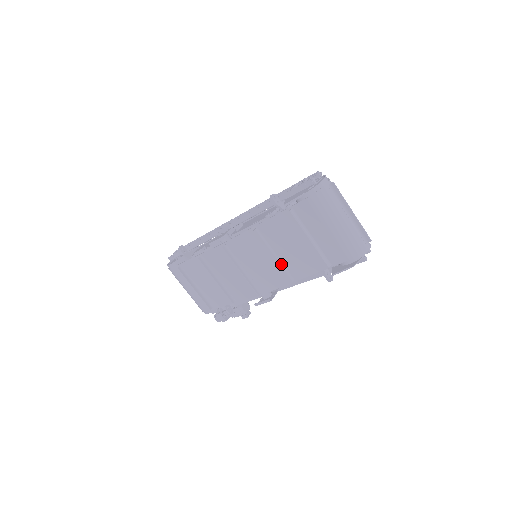
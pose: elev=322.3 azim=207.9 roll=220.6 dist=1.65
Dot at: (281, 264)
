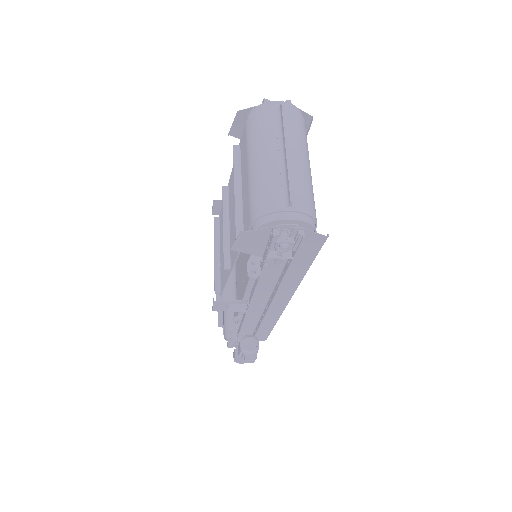
Dot at: (228, 240)
